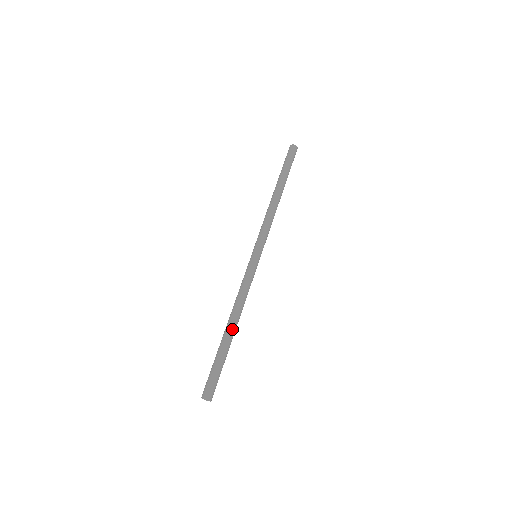
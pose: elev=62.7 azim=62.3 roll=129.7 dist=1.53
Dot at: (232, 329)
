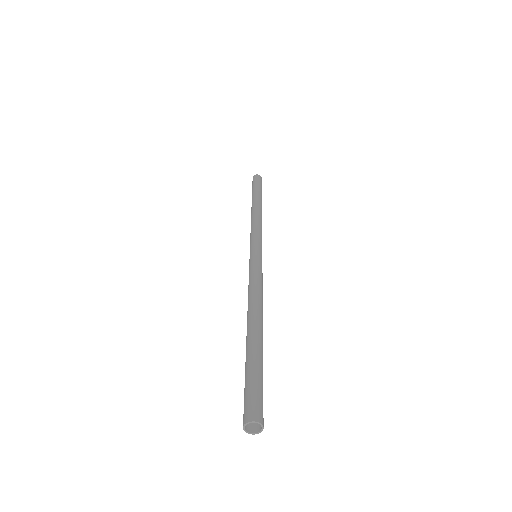
Dot at: (255, 324)
